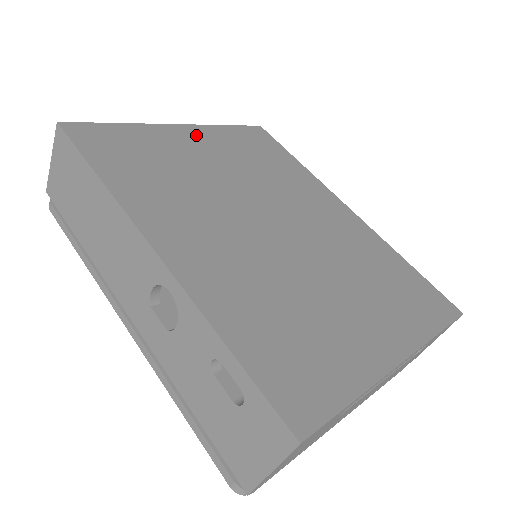
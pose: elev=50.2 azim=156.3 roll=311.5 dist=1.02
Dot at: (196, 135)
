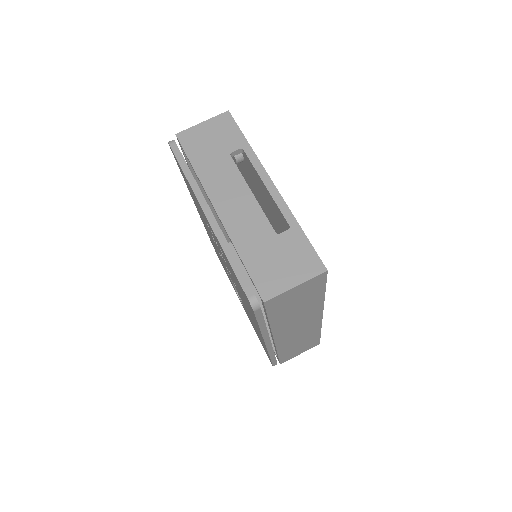
Dot at: occluded
